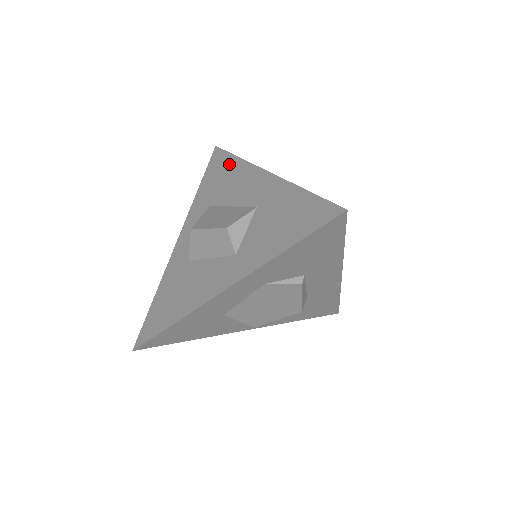
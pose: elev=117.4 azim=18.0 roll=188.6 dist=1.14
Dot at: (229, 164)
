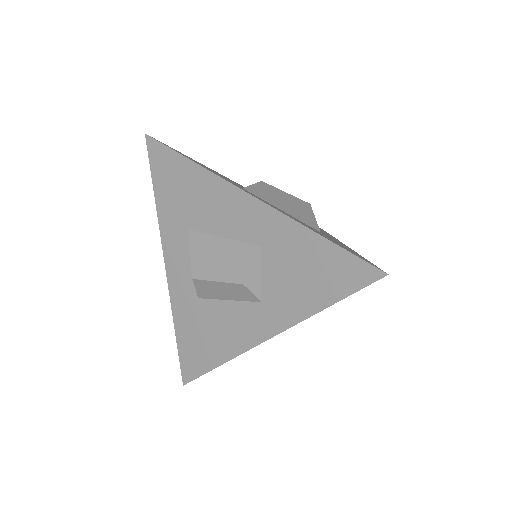
Dot at: (186, 172)
